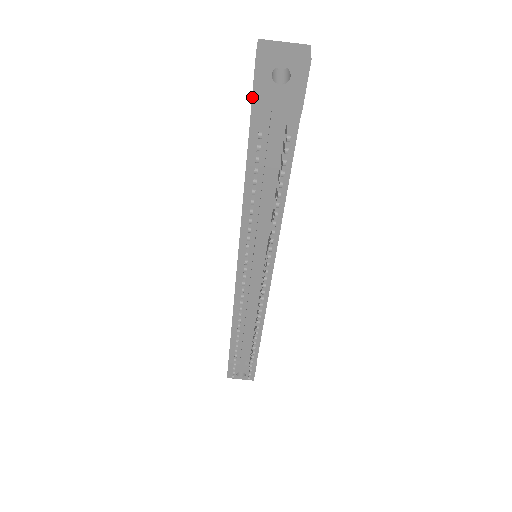
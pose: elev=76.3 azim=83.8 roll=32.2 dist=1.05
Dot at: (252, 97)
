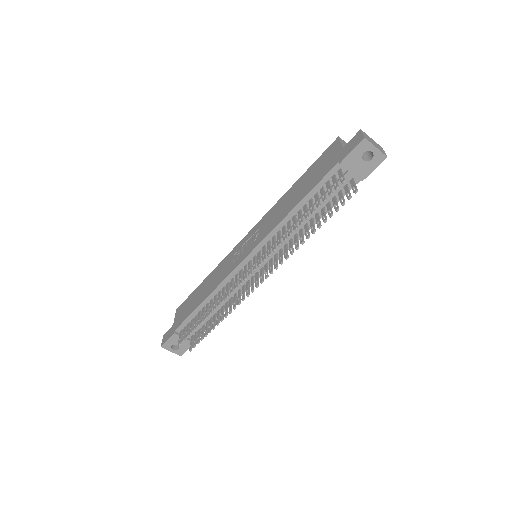
Dot at: (345, 158)
